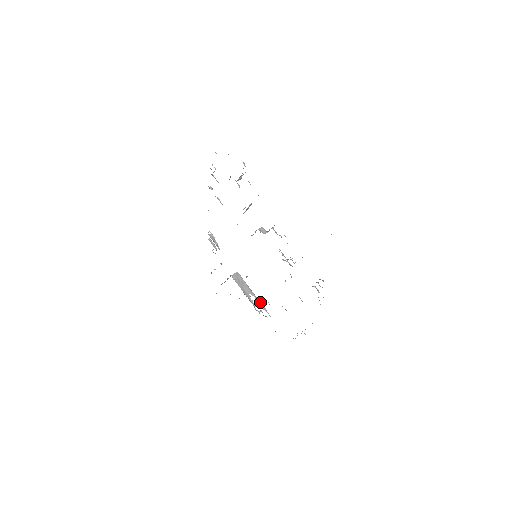
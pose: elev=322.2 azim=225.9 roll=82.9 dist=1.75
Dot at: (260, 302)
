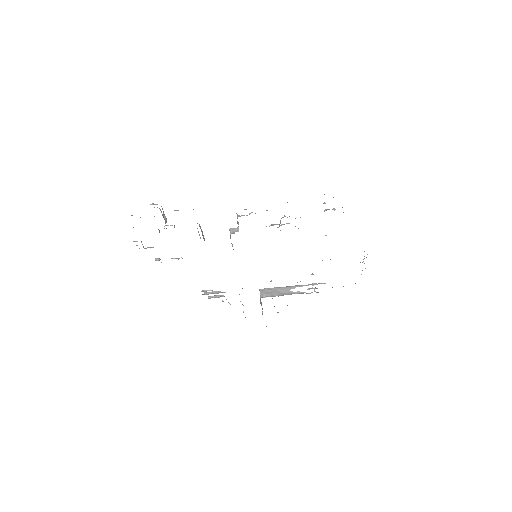
Dot at: (305, 285)
